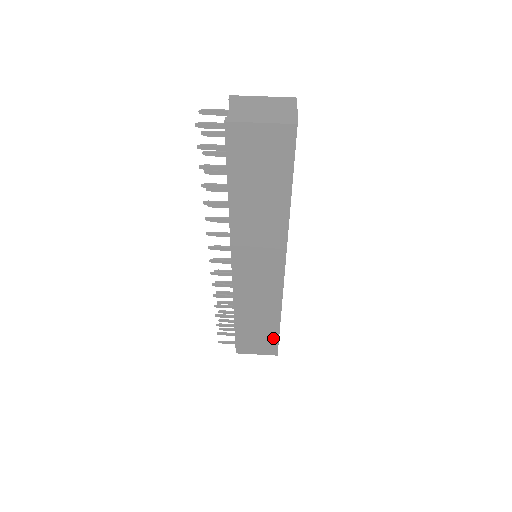
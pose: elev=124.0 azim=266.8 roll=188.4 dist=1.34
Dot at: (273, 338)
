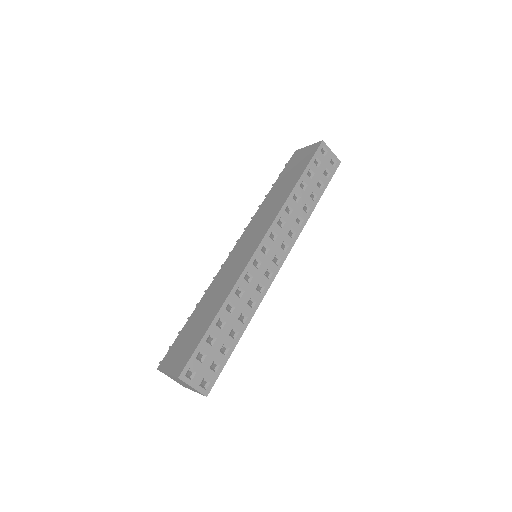
Dot at: (197, 341)
